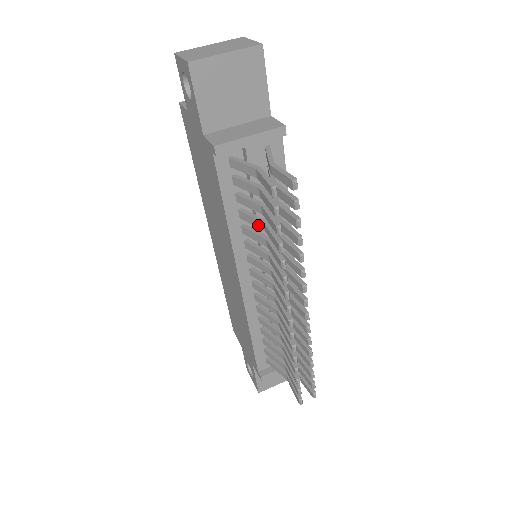
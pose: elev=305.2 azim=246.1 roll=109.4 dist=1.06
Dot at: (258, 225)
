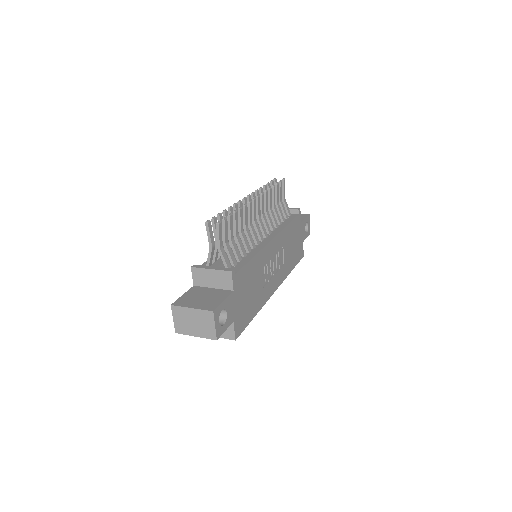
Dot at: occluded
